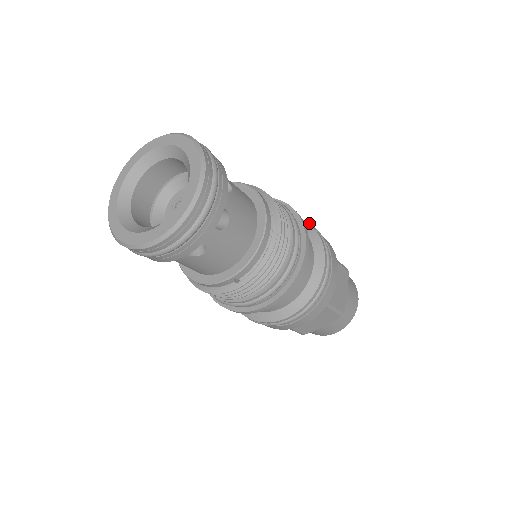
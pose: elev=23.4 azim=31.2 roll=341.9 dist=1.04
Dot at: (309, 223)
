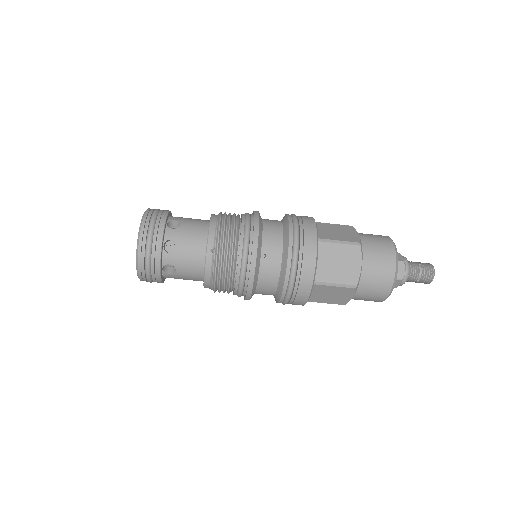
Dot at: occluded
